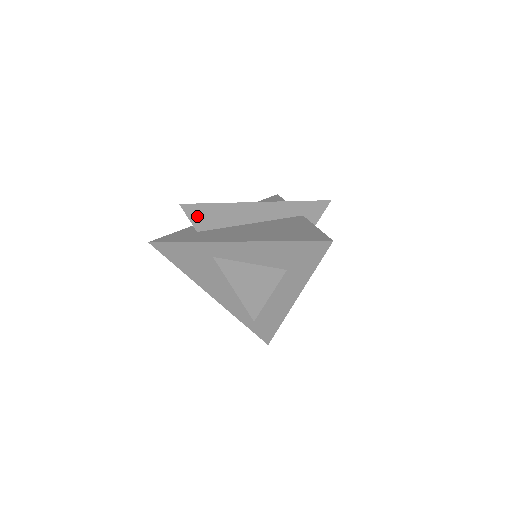
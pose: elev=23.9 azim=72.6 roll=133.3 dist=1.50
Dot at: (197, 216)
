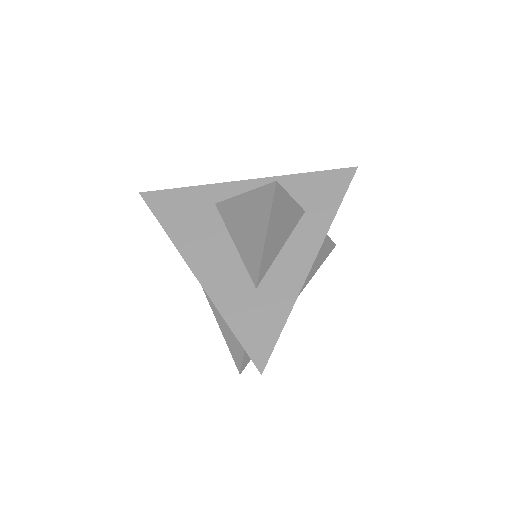
Dot at: occluded
